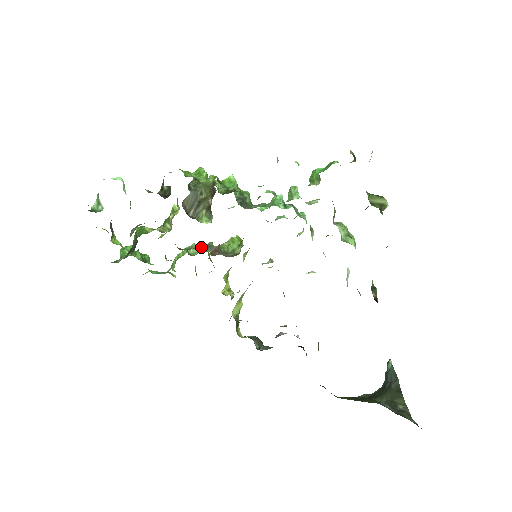
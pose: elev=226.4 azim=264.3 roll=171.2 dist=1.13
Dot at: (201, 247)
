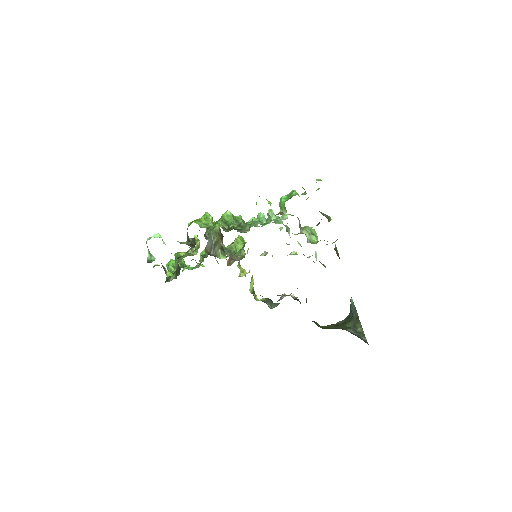
Dot at: occluded
